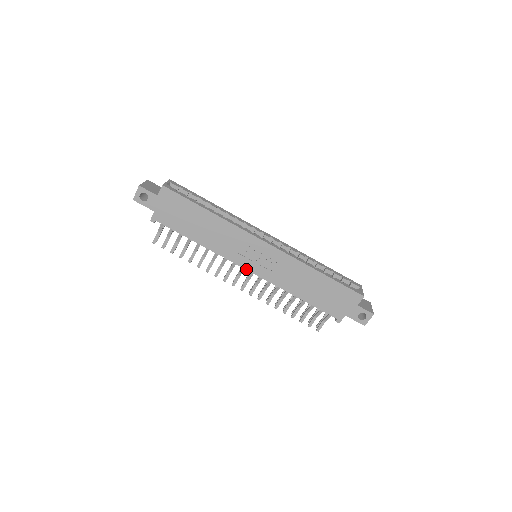
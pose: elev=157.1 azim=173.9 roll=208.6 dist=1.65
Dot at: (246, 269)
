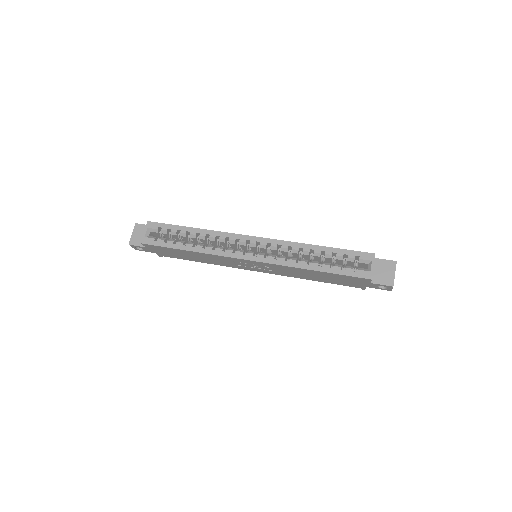
Dot at: occluded
